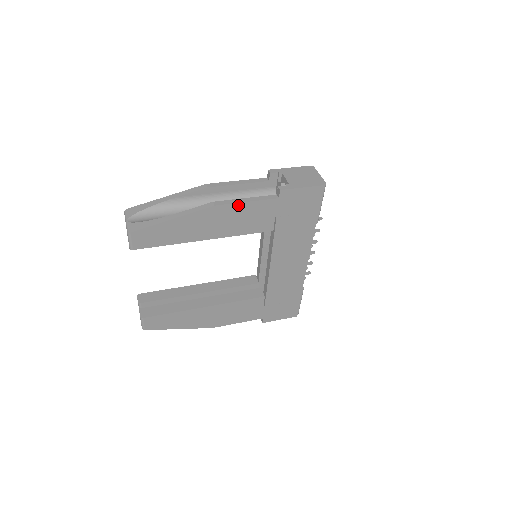
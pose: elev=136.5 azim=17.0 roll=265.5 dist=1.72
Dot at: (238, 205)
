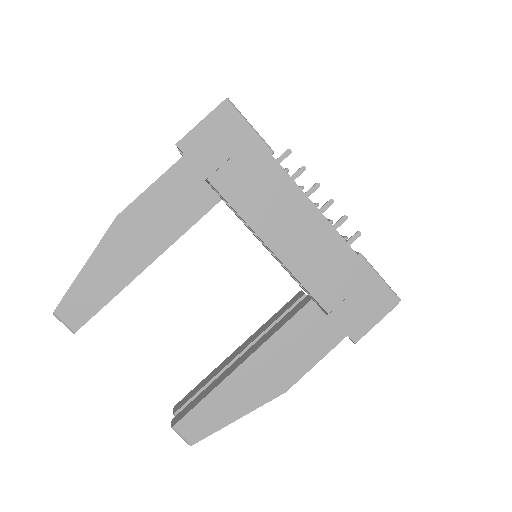
Dot at: (144, 197)
